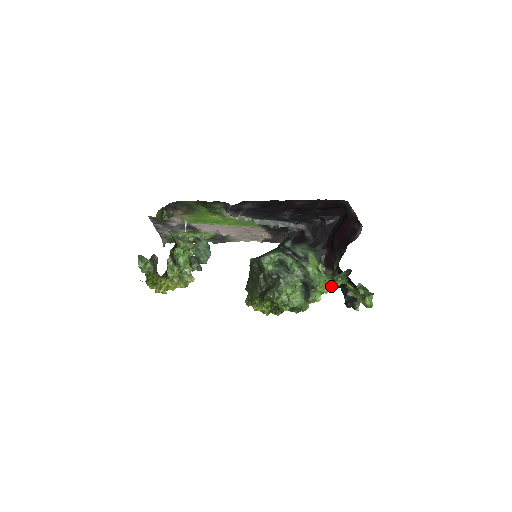
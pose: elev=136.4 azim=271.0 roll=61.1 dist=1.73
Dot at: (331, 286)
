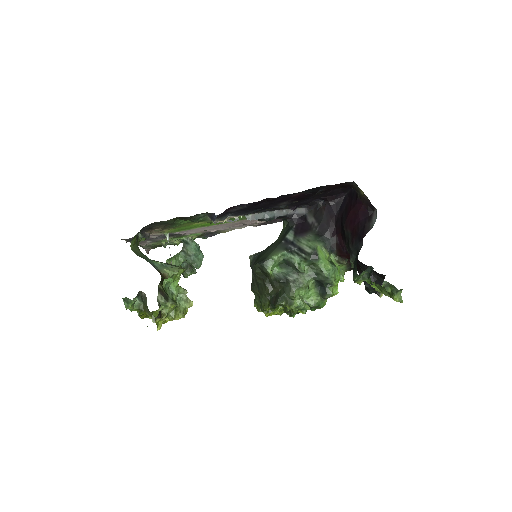
Dot at: occluded
